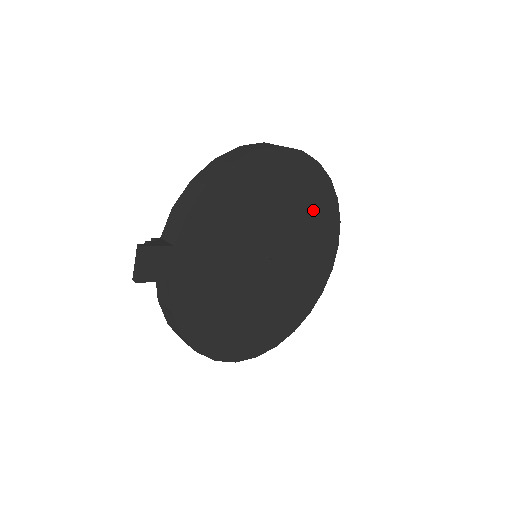
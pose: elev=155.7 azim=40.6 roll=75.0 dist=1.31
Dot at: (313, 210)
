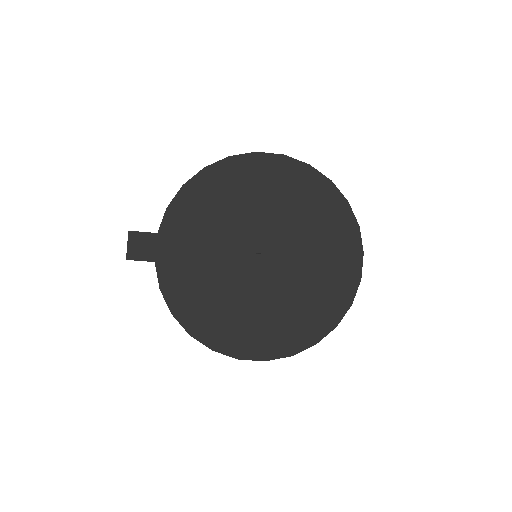
Dot at: (313, 211)
